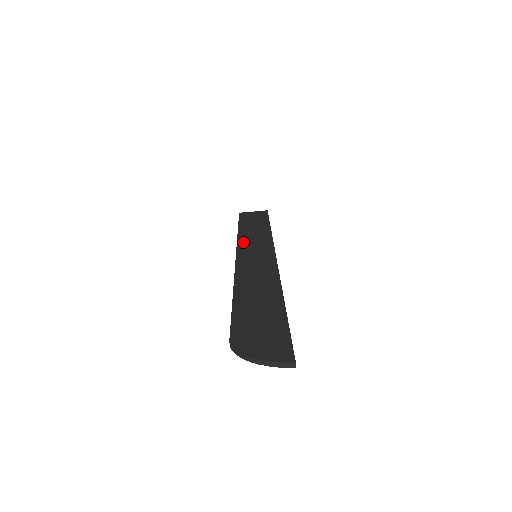
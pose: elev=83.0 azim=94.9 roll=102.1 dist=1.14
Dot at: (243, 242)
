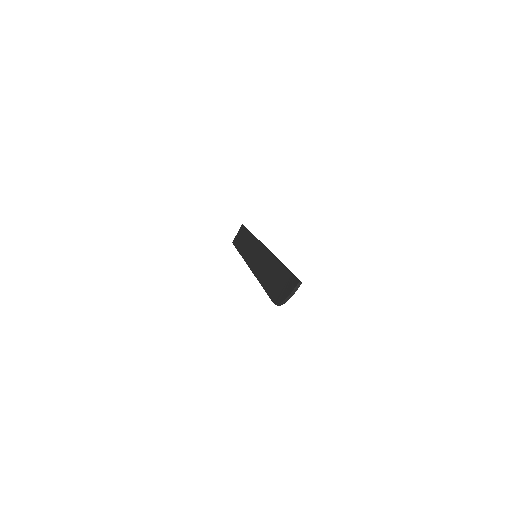
Dot at: (246, 256)
